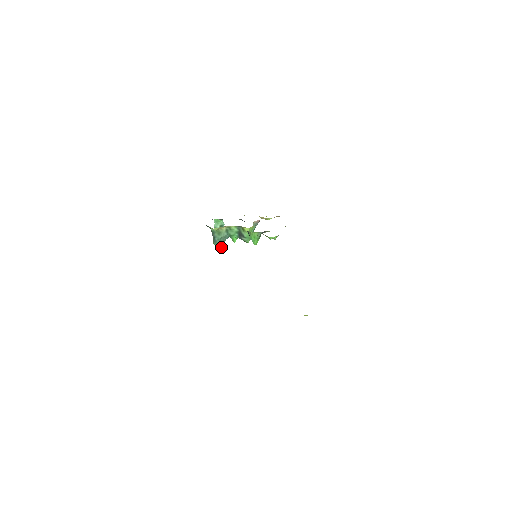
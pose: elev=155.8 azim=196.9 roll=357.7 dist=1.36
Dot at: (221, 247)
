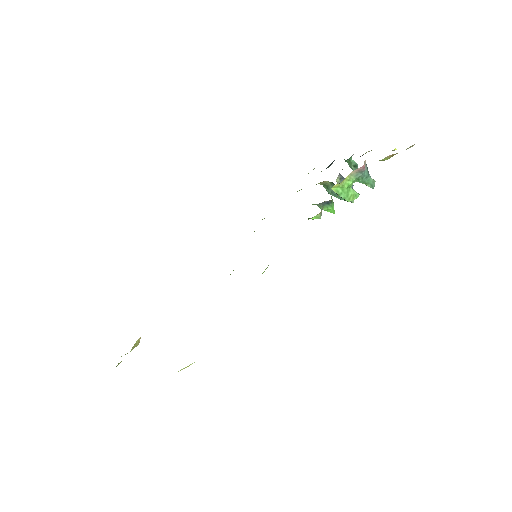
Dot at: occluded
